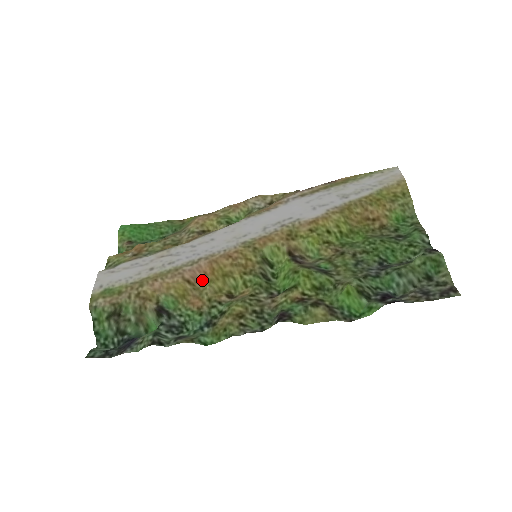
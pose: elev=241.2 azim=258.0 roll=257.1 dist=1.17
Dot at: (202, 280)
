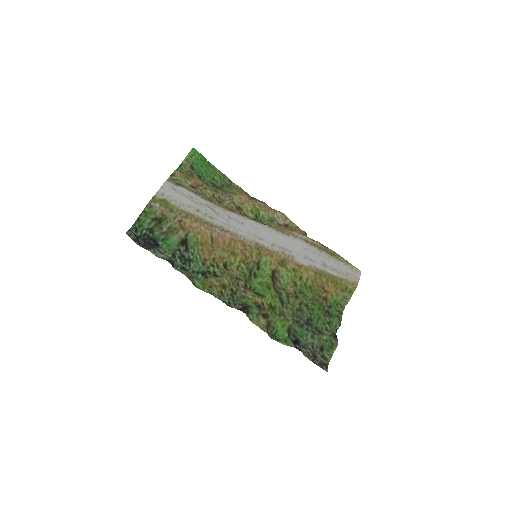
Dot at: (219, 244)
